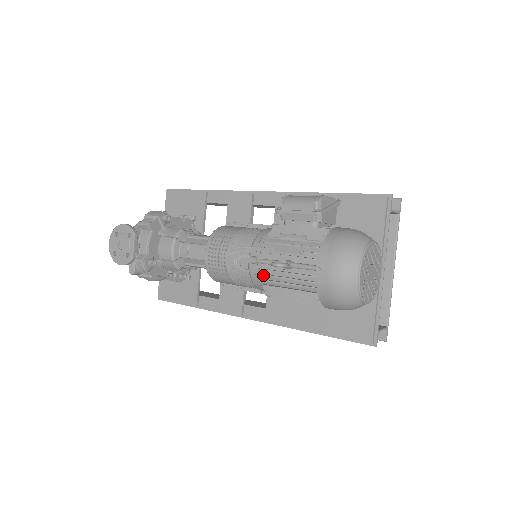
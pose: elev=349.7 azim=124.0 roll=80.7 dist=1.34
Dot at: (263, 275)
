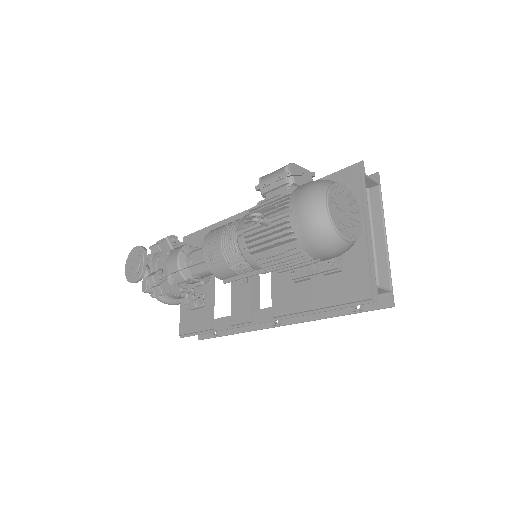
Dot at: (248, 240)
